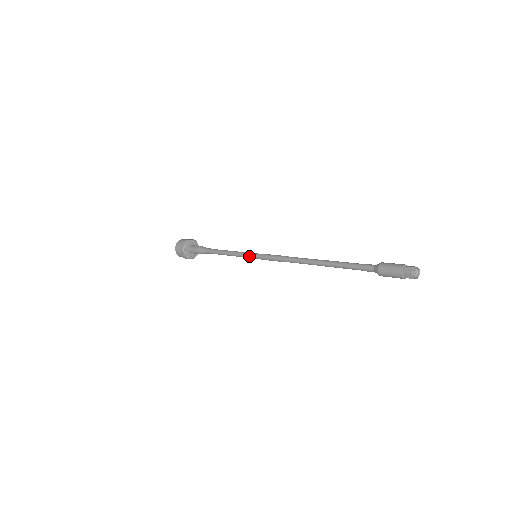
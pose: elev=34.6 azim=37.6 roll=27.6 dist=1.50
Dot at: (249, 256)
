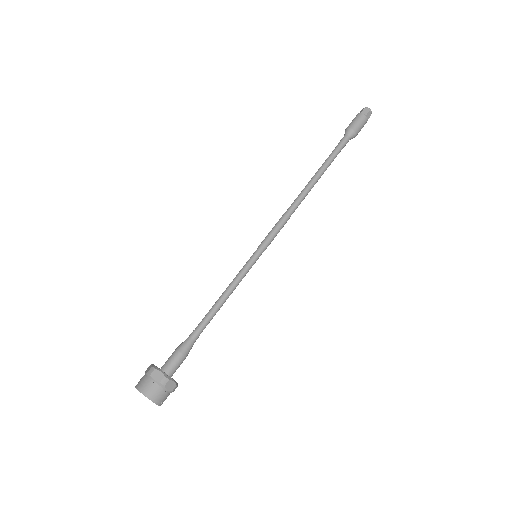
Dot at: (249, 261)
